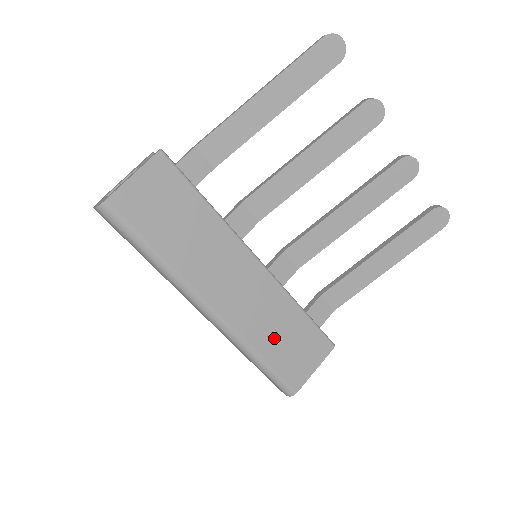
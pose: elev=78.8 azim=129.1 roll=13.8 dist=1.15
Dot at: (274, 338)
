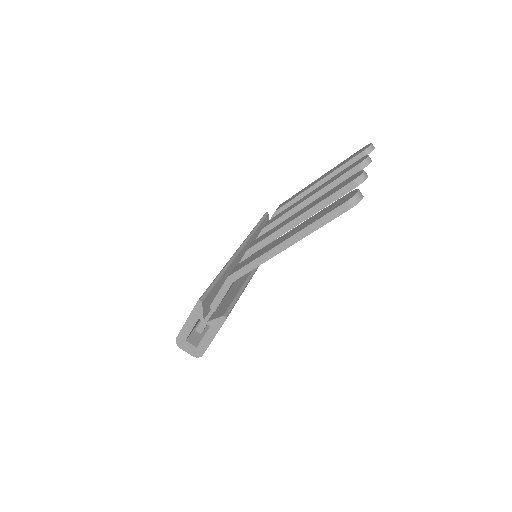
Dot at: occluded
